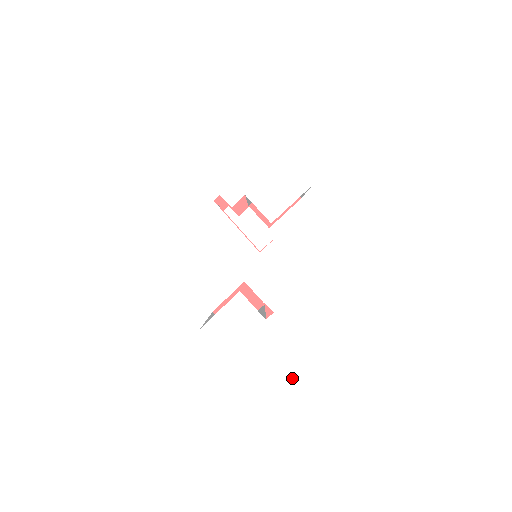
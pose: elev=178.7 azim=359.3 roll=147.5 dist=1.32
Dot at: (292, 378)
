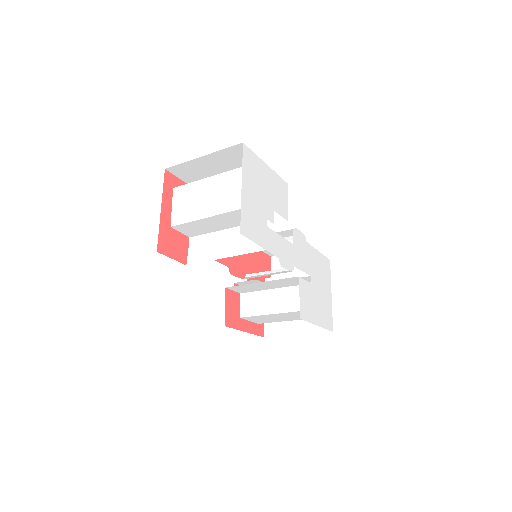
Dot at: (329, 306)
